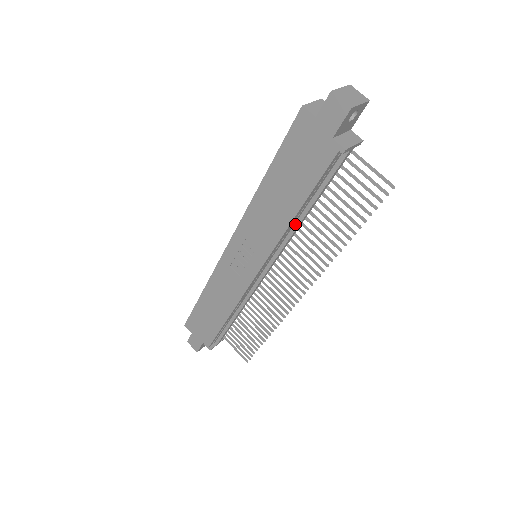
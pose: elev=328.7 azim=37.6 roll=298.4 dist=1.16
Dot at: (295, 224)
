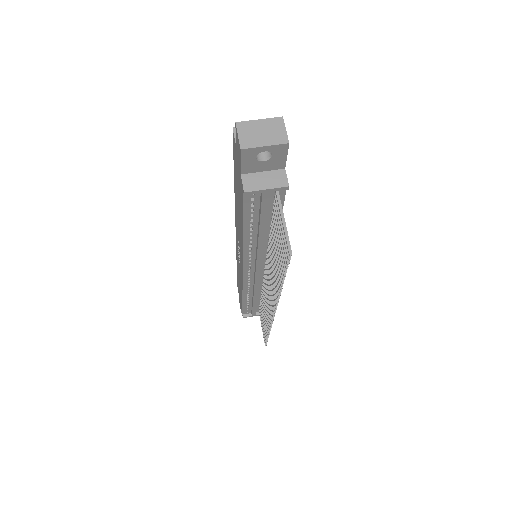
Dot at: (257, 244)
